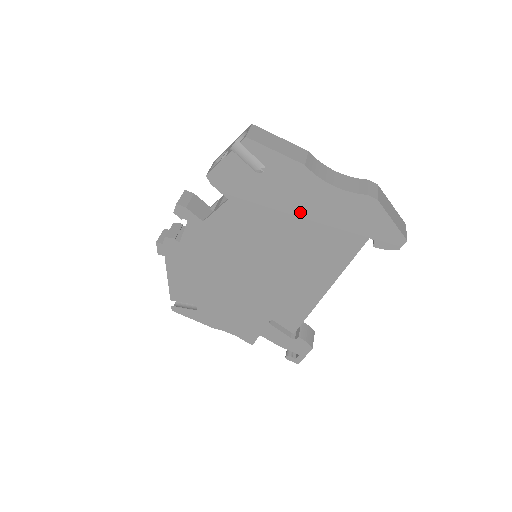
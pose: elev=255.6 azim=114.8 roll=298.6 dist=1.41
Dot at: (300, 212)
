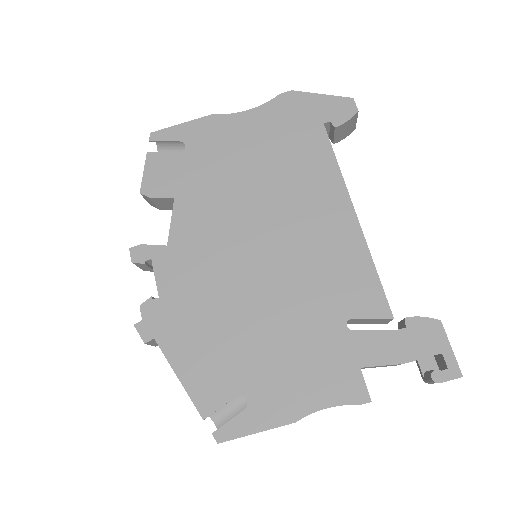
Dot at: (245, 154)
